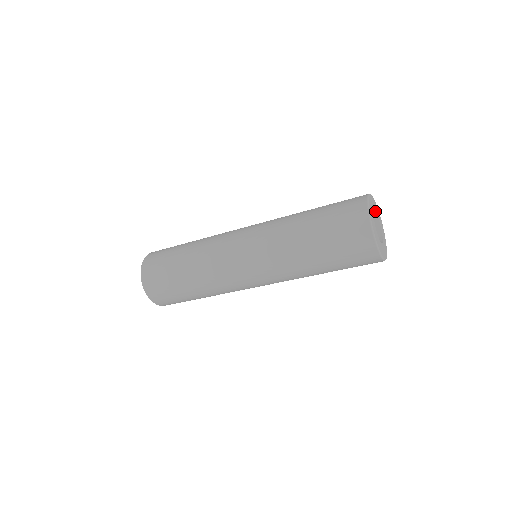
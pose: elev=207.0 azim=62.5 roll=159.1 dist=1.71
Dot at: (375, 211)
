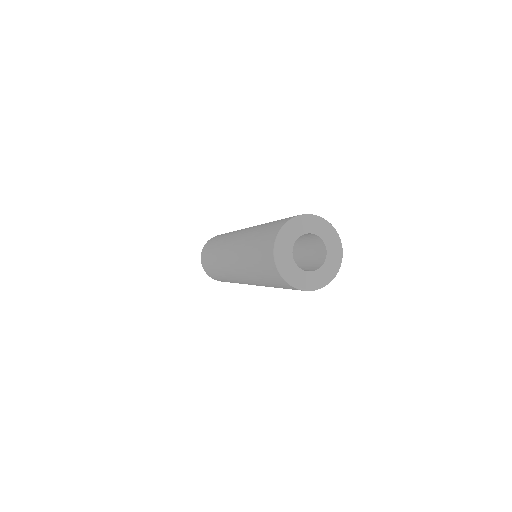
Dot at: (322, 239)
